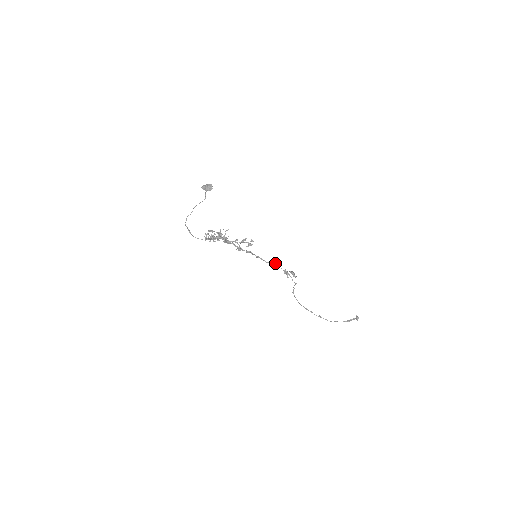
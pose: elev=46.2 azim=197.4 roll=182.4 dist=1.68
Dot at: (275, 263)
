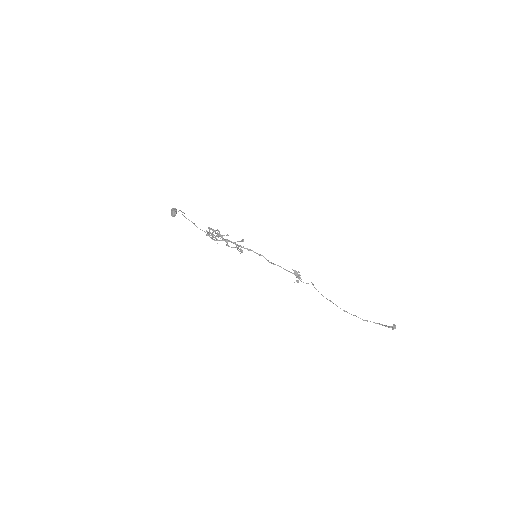
Dot at: (278, 265)
